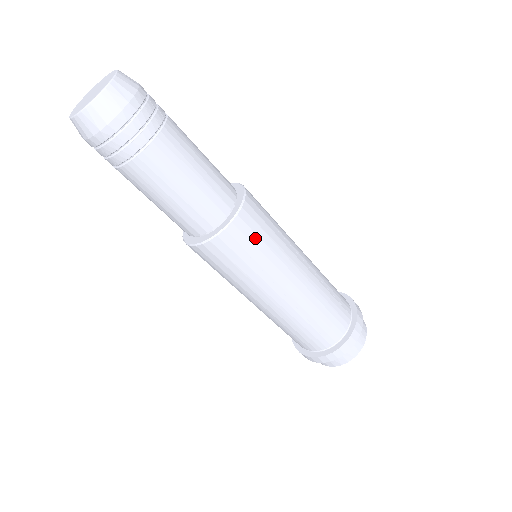
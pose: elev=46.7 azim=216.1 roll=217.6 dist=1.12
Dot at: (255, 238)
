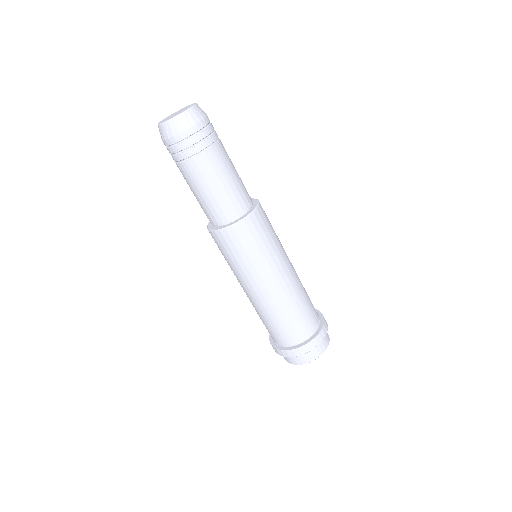
Dot at: (268, 225)
